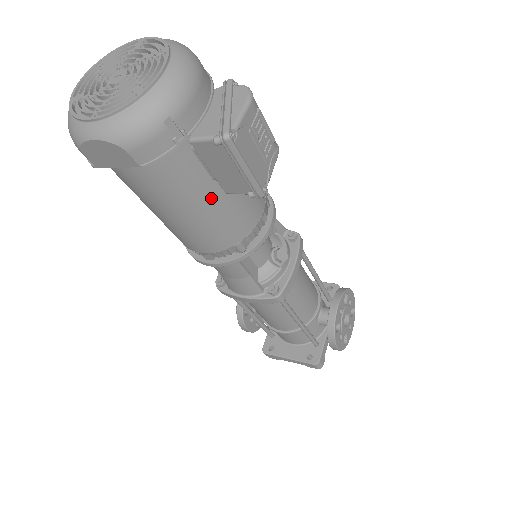
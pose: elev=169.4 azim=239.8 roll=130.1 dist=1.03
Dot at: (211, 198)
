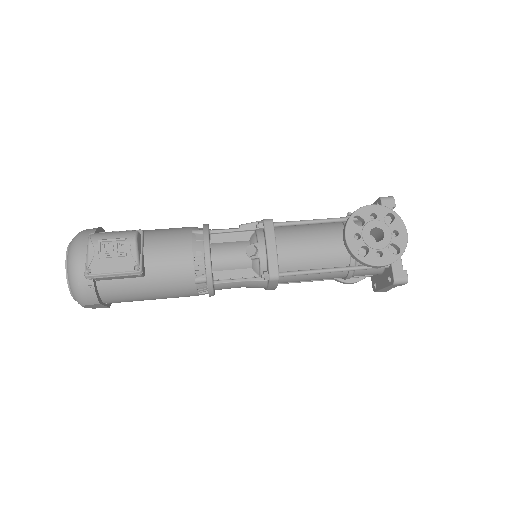
Dot at: (146, 282)
